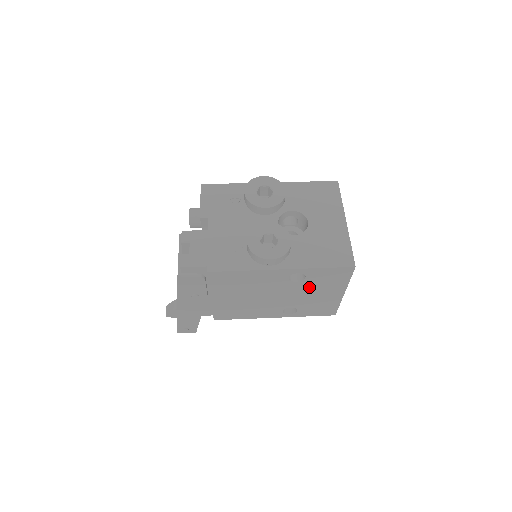
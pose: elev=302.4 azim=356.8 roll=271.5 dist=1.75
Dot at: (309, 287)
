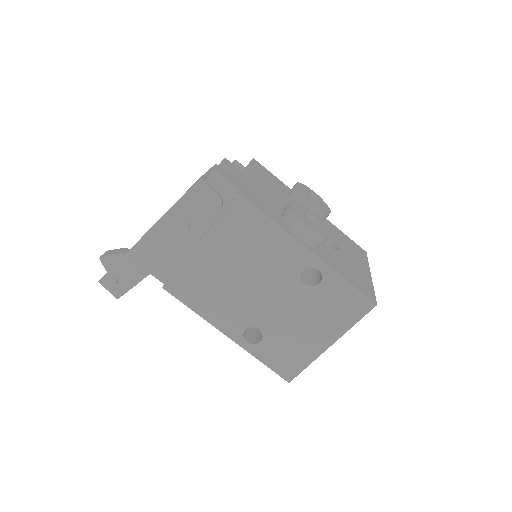
Dot at: (307, 305)
